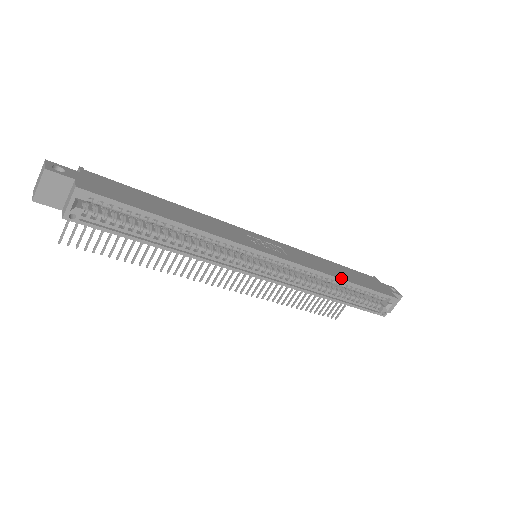
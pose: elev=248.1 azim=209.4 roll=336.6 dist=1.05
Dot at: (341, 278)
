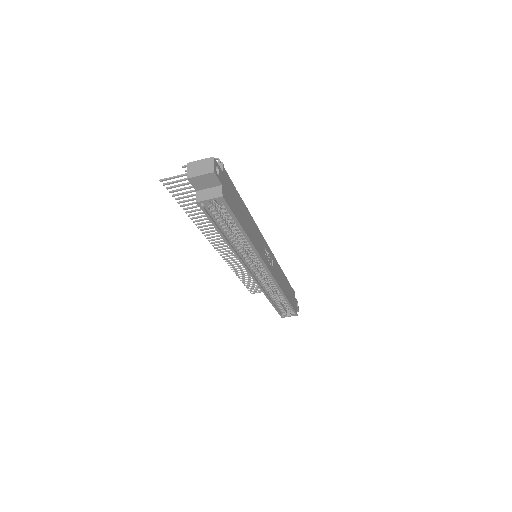
Dot at: (285, 295)
